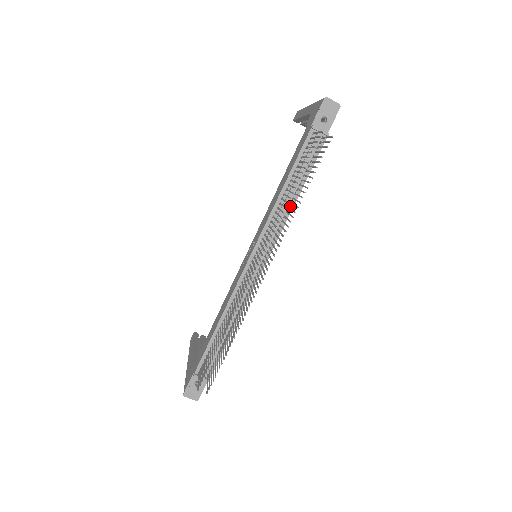
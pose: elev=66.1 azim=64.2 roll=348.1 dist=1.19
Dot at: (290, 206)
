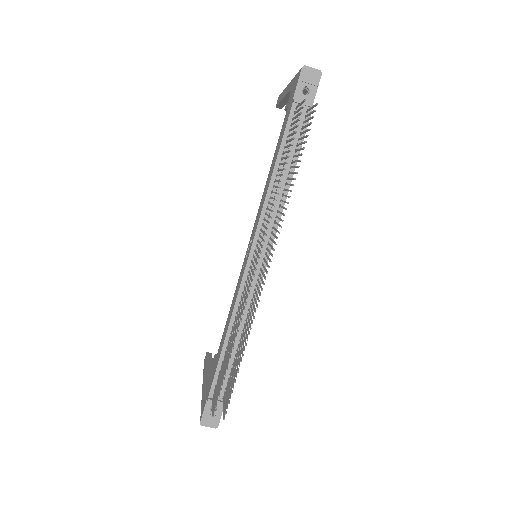
Dot at: (284, 193)
